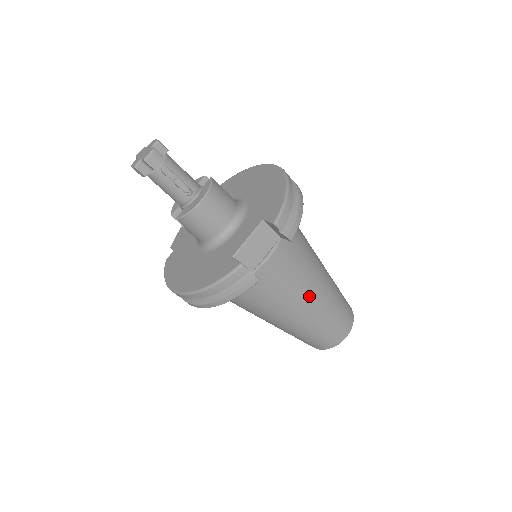
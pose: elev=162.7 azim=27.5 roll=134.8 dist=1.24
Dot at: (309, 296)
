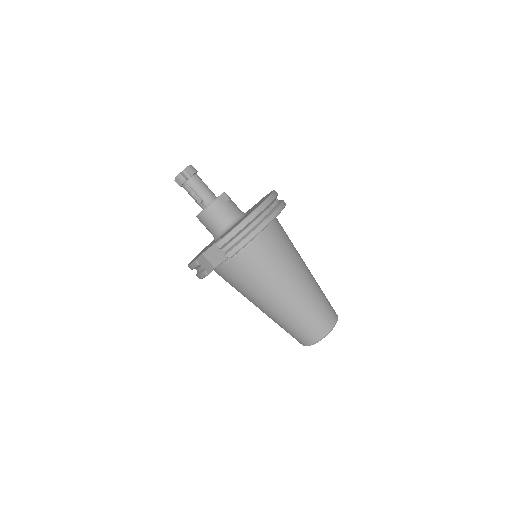
Dot at: (268, 300)
